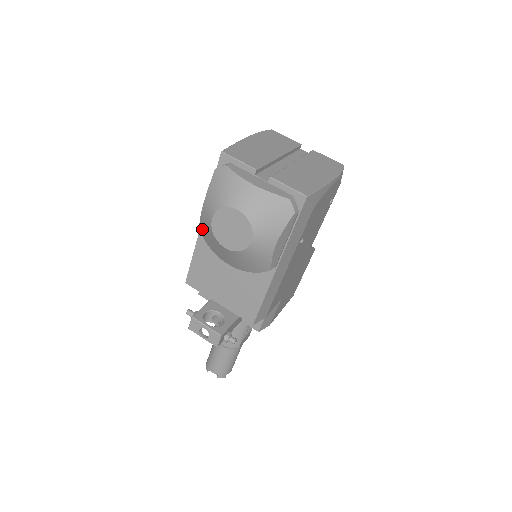
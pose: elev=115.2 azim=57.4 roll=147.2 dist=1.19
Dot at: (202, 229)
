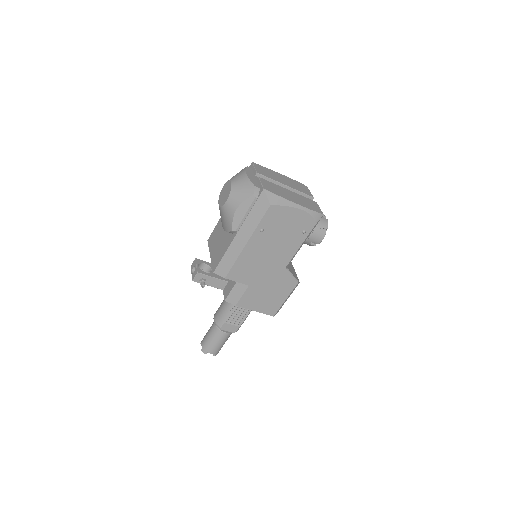
Dot at: occluded
